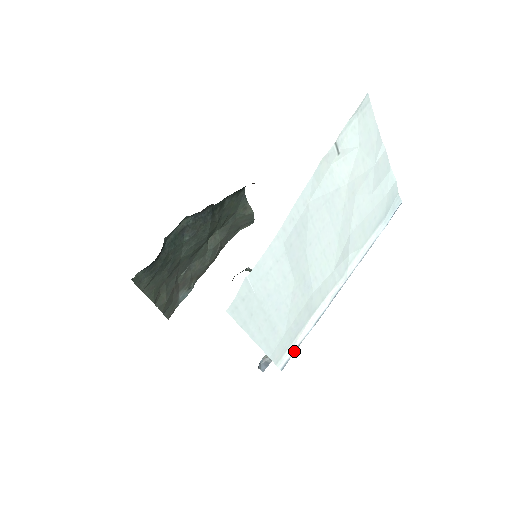
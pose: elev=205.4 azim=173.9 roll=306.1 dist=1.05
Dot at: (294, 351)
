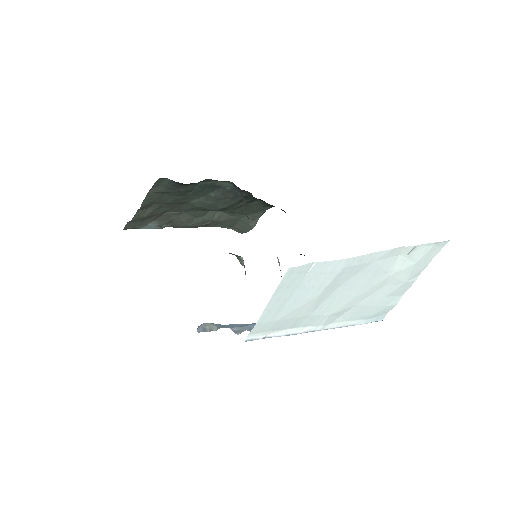
Dot at: (262, 338)
